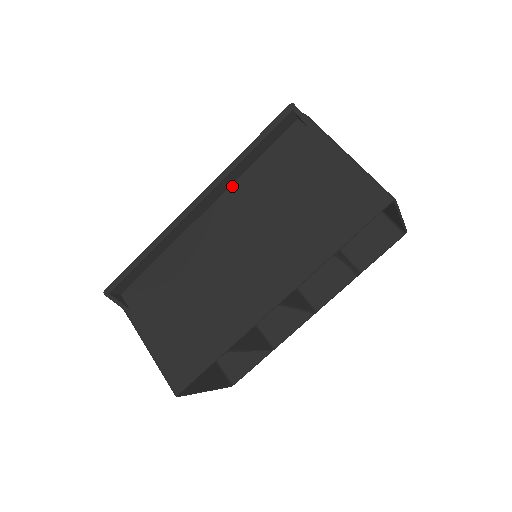
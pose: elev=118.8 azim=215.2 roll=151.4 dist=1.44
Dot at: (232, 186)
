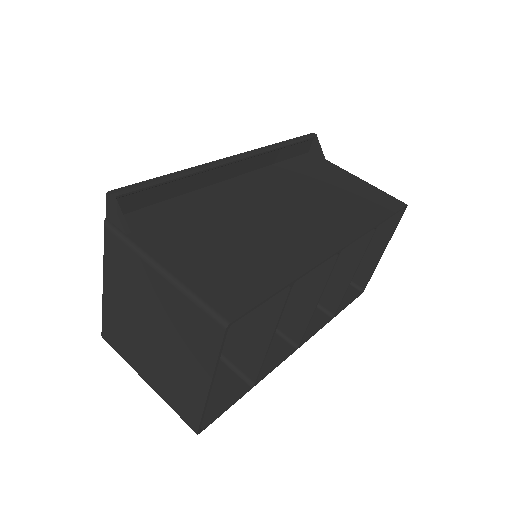
Dot at: (259, 170)
